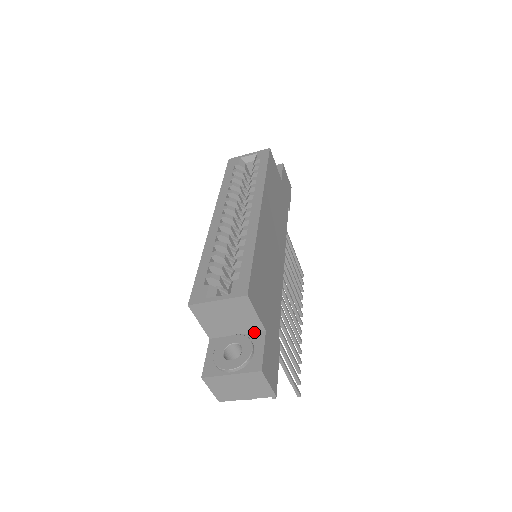
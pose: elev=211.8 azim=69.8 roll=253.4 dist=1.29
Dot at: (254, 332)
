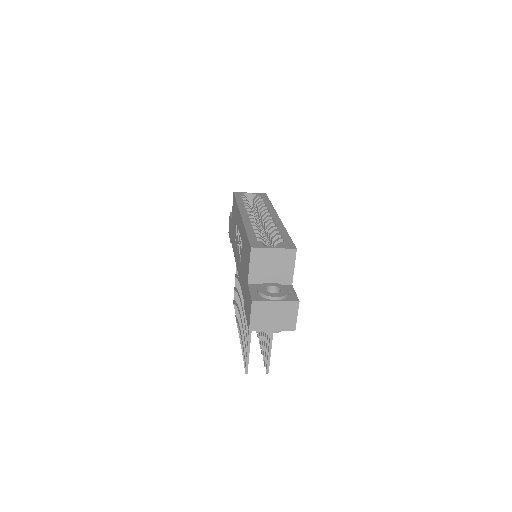
Dot at: (283, 284)
